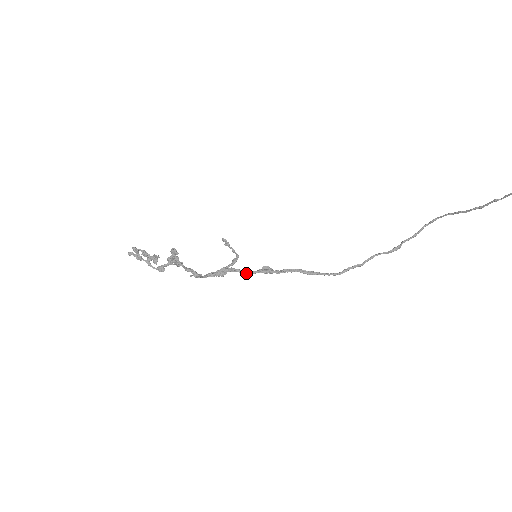
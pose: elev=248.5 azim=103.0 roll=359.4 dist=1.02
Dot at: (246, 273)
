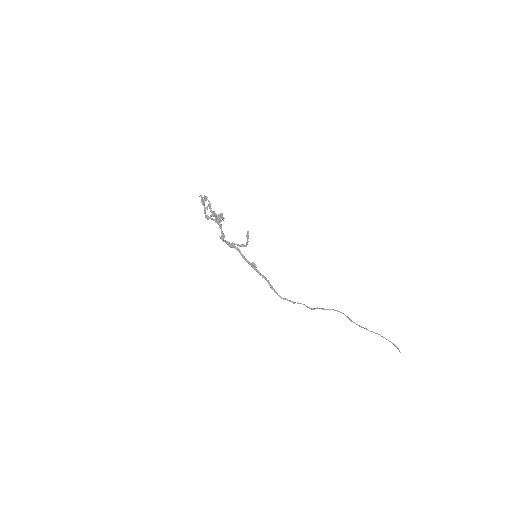
Dot at: (243, 258)
